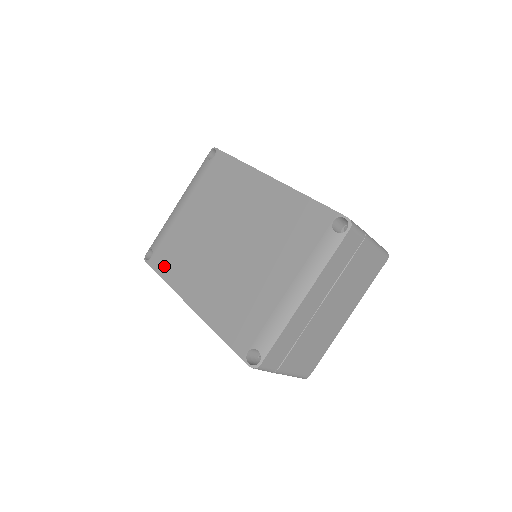
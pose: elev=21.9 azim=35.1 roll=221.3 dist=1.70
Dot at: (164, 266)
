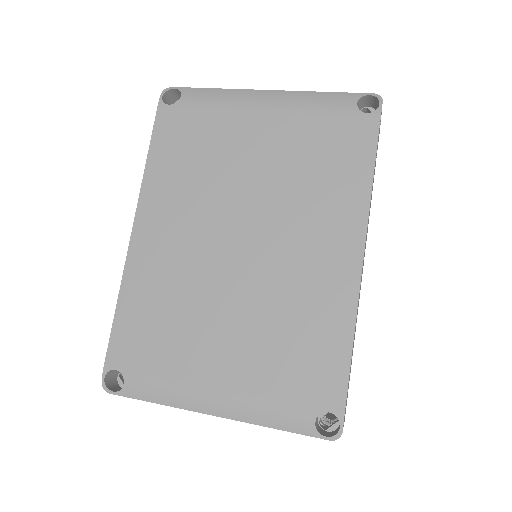
Dot at: (166, 142)
